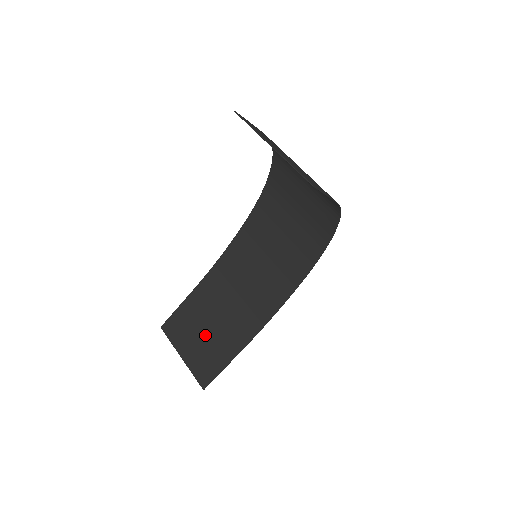
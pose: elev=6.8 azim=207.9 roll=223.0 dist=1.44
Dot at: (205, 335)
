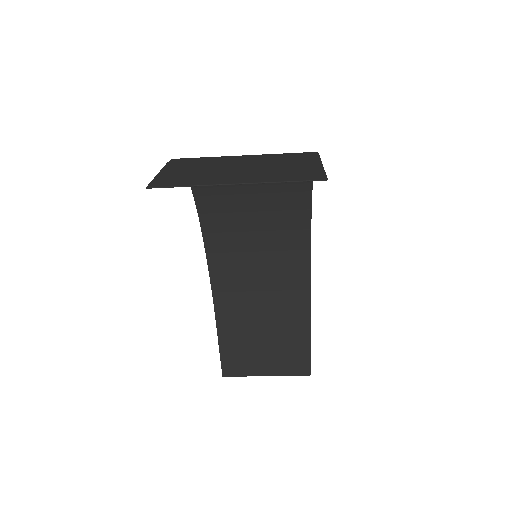
Dot at: (267, 344)
